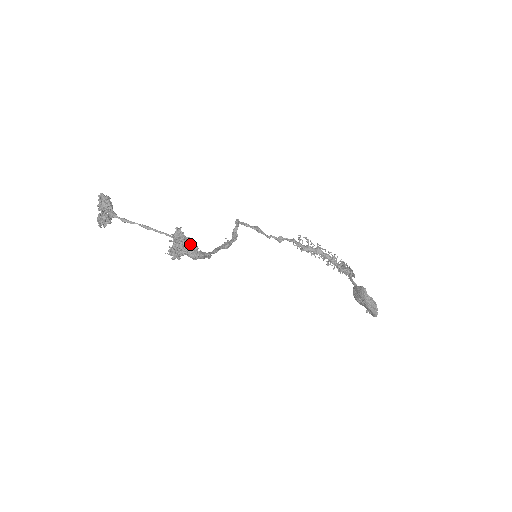
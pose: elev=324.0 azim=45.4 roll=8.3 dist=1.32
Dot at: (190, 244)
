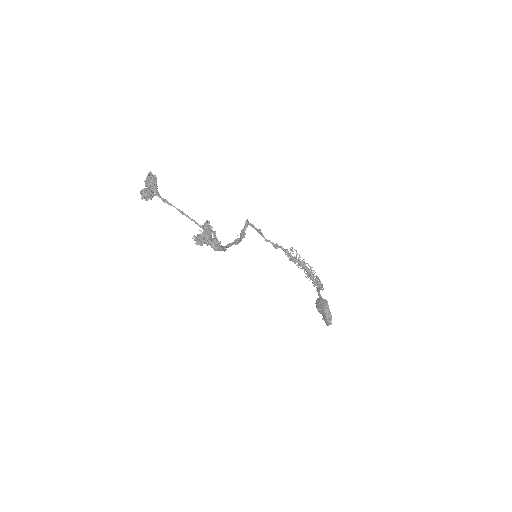
Dot at: (215, 238)
